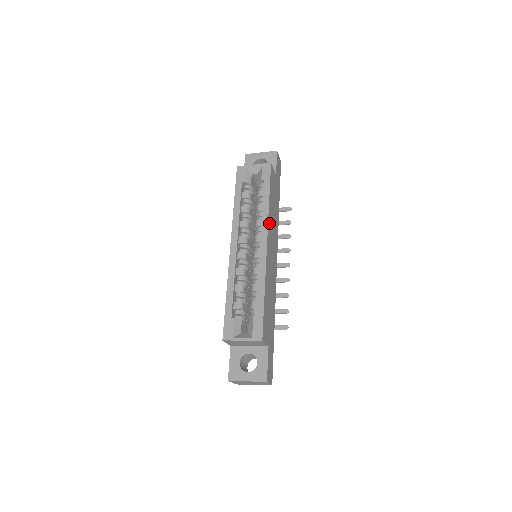
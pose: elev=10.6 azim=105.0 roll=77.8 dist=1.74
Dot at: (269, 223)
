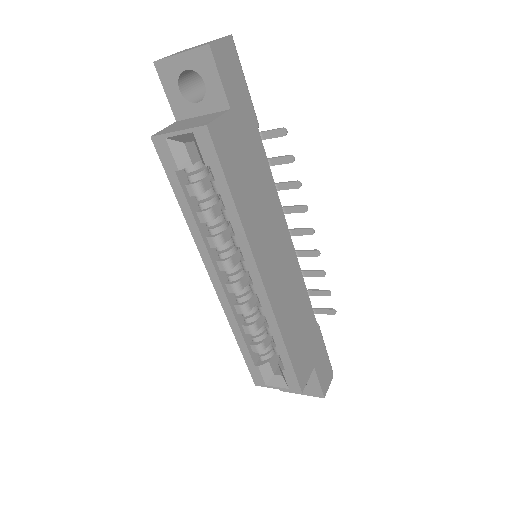
Dot at: (253, 239)
